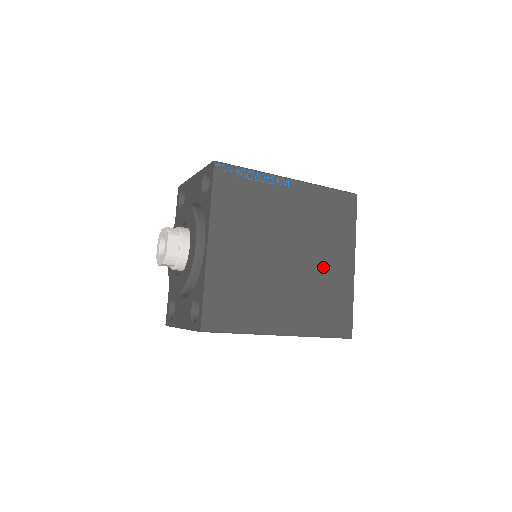
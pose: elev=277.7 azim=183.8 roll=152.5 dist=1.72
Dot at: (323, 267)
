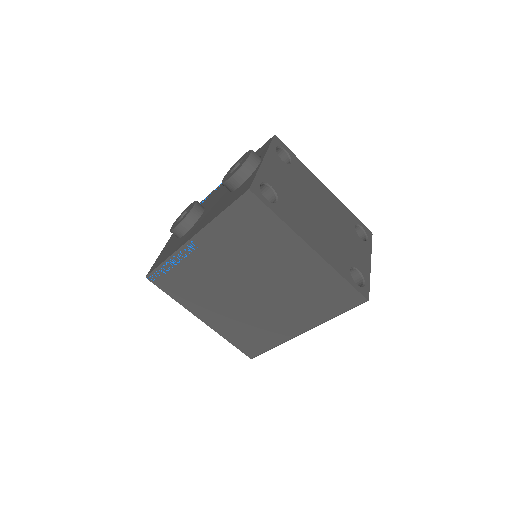
Dot at: (286, 274)
